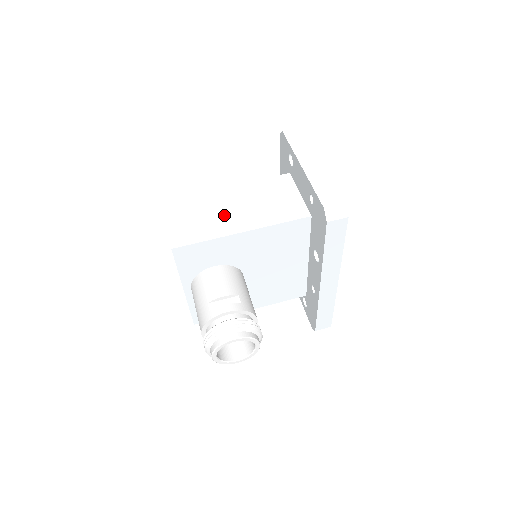
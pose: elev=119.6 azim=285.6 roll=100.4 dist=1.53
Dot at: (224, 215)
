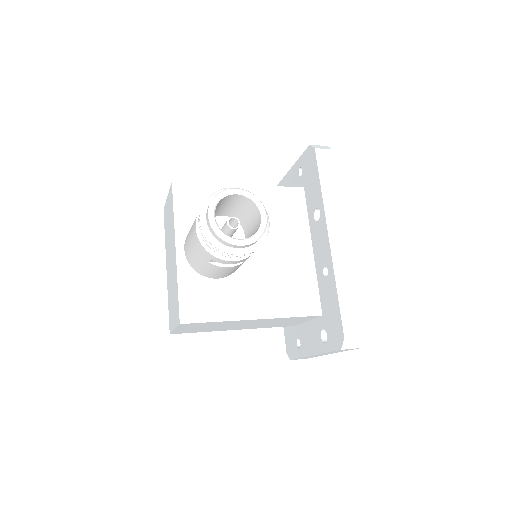
Dot at: occluded
